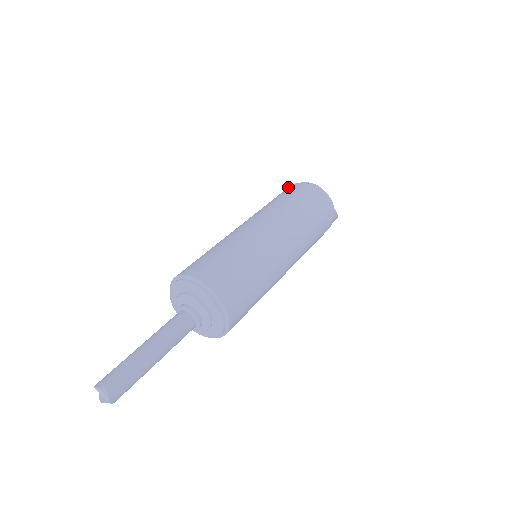
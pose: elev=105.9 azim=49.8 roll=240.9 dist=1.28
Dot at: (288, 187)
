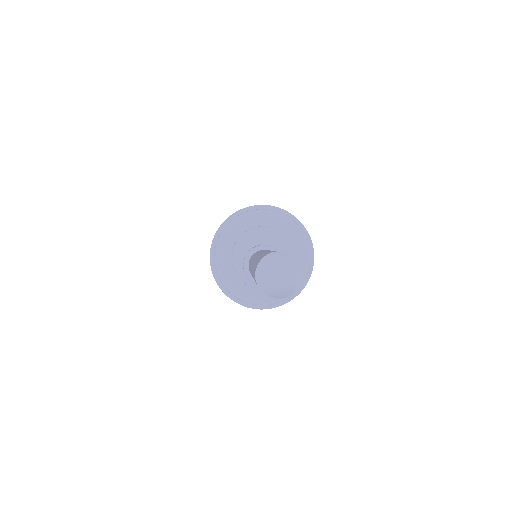
Dot at: occluded
